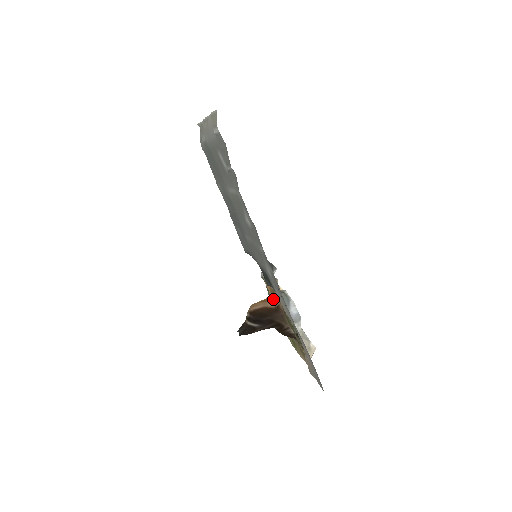
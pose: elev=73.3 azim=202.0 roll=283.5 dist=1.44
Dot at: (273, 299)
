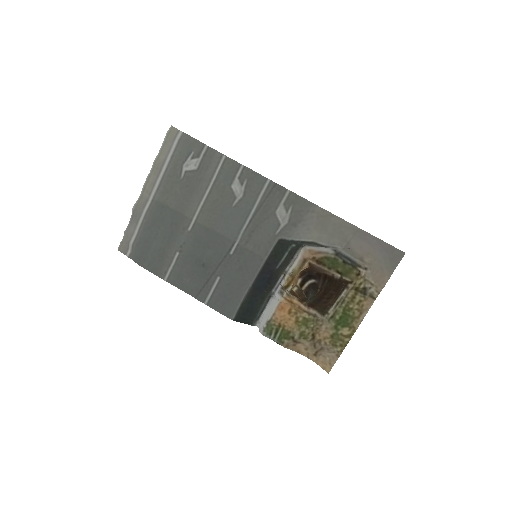
Dot at: occluded
